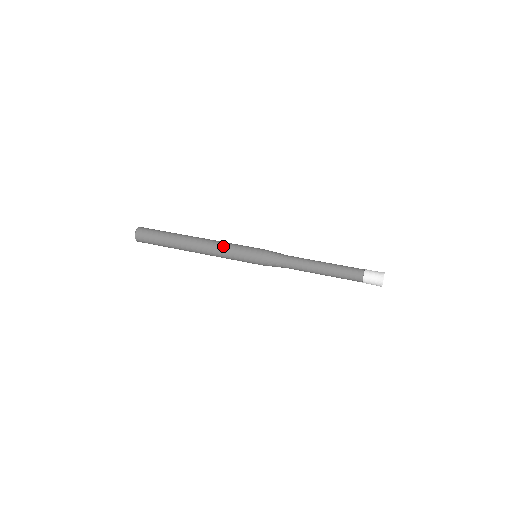
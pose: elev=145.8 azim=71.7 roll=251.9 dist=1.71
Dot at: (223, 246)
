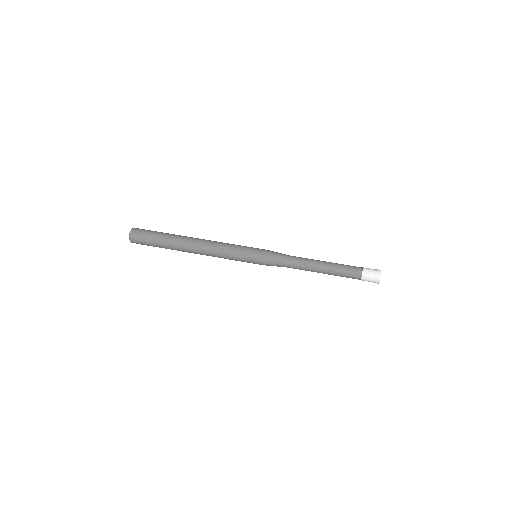
Dot at: (222, 253)
